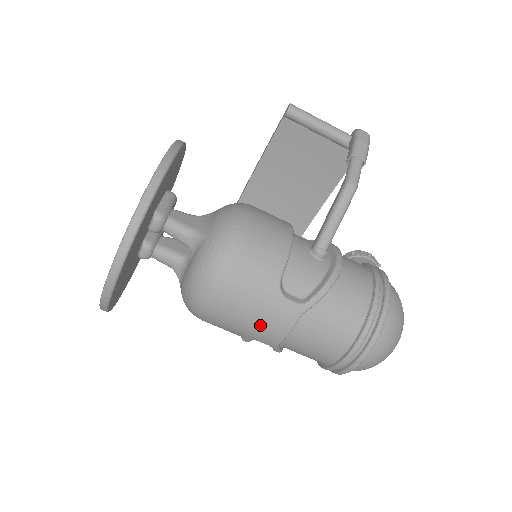
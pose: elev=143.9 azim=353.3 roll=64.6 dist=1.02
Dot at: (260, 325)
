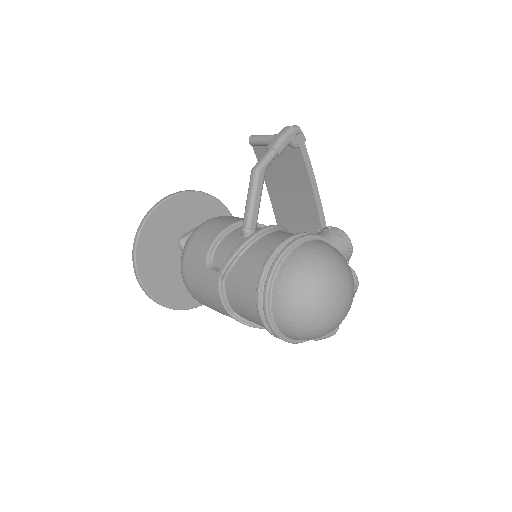
Dot at: (208, 296)
